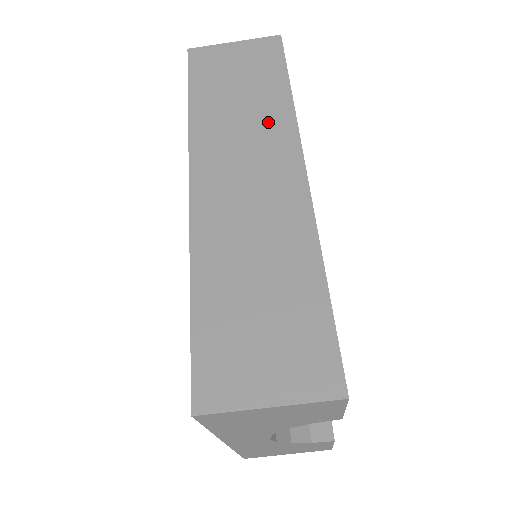
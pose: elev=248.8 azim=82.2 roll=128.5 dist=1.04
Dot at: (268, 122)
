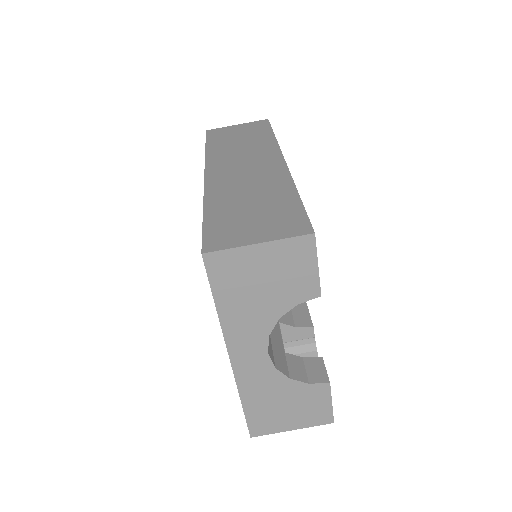
Dot at: (259, 147)
